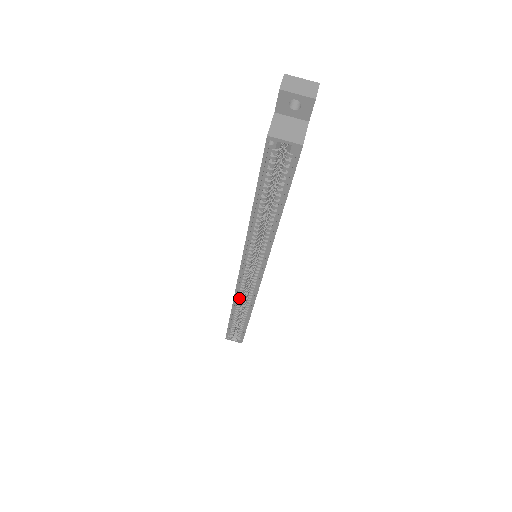
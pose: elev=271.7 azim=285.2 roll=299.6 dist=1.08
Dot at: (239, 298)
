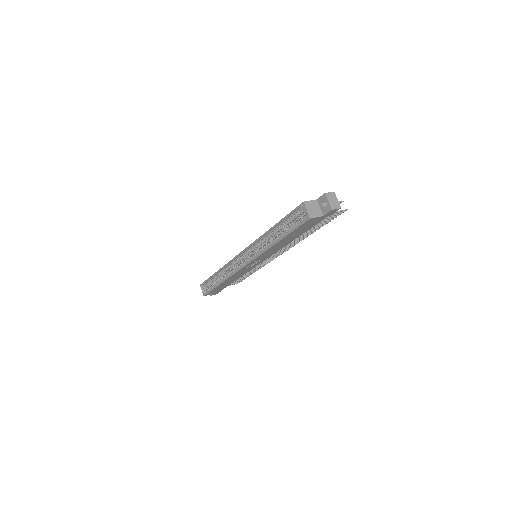
Dot at: (228, 267)
